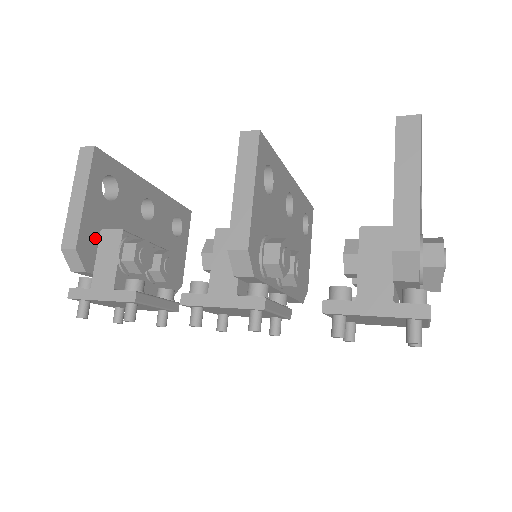
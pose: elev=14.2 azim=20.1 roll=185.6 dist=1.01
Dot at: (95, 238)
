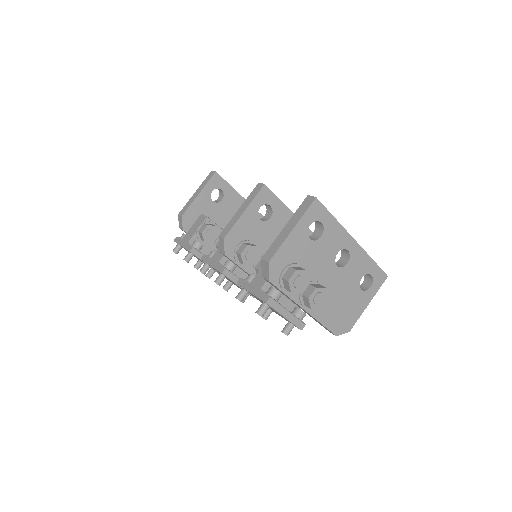
Dot at: (196, 216)
